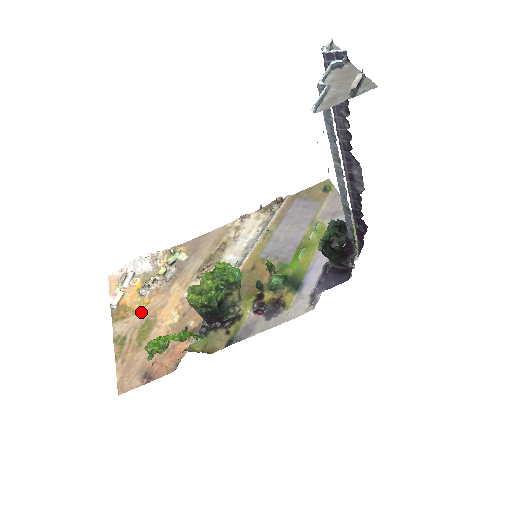
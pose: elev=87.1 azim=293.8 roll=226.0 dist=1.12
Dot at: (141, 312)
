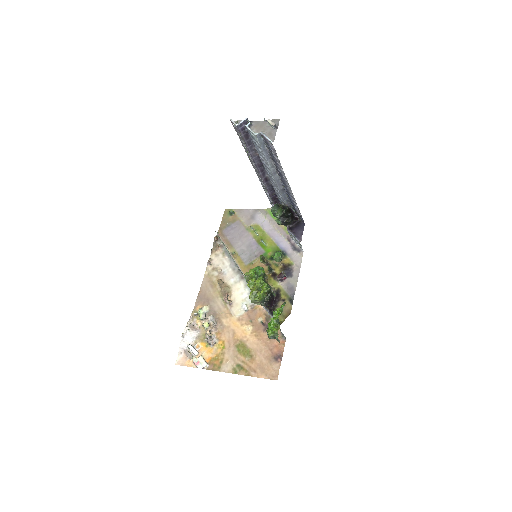
Dot at: (227, 349)
